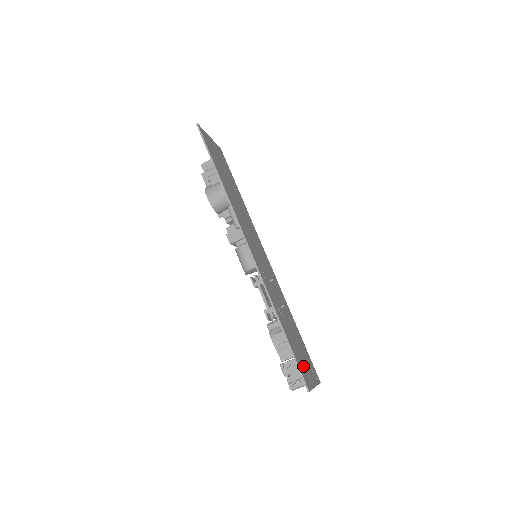
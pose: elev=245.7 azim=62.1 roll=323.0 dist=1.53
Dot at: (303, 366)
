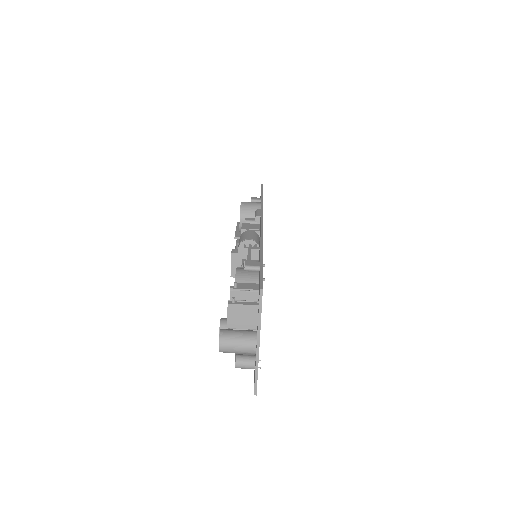
Dot at: occluded
